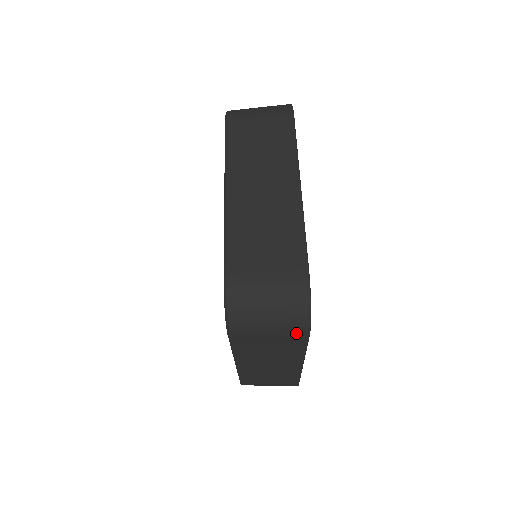
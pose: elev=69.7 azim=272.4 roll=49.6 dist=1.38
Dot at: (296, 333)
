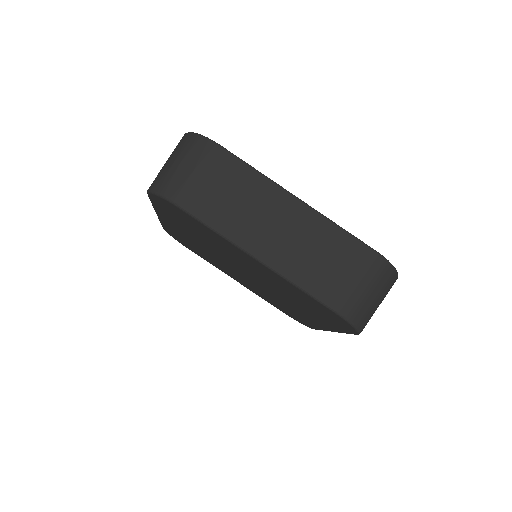
Dot at: occluded
